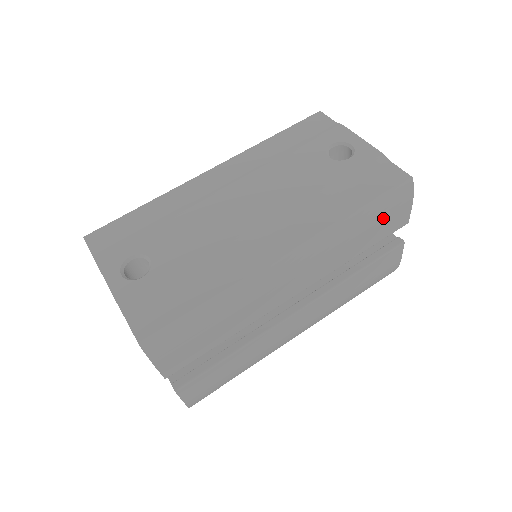
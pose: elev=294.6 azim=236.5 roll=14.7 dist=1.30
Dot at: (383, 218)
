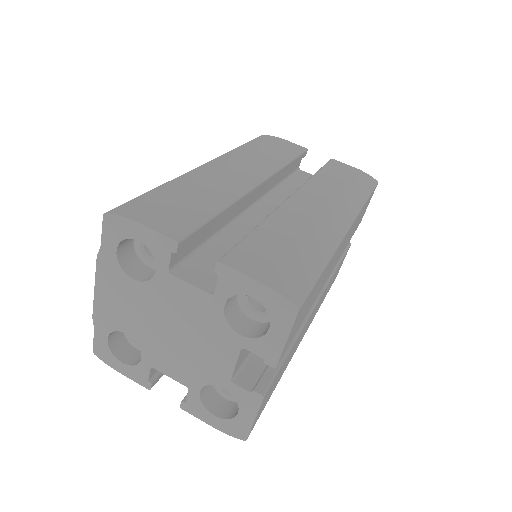
Dot at: (269, 145)
